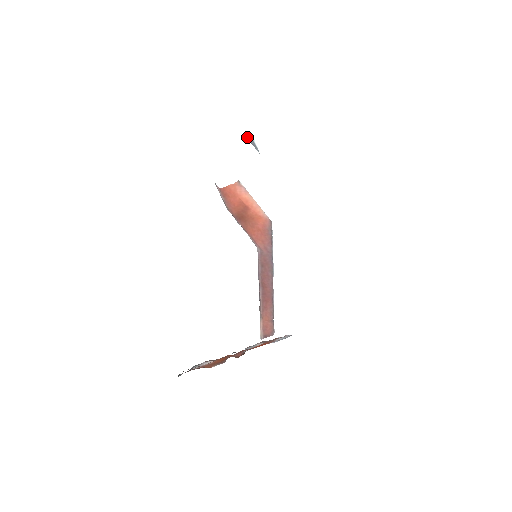
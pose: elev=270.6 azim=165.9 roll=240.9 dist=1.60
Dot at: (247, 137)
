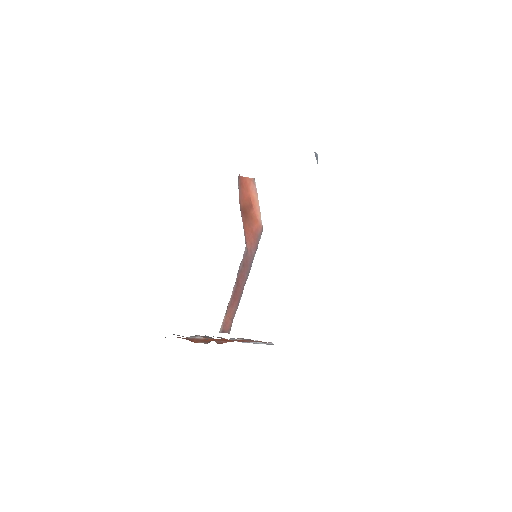
Dot at: (315, 154)
